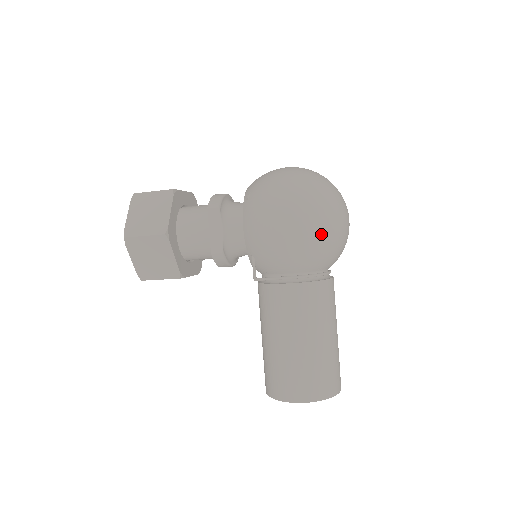
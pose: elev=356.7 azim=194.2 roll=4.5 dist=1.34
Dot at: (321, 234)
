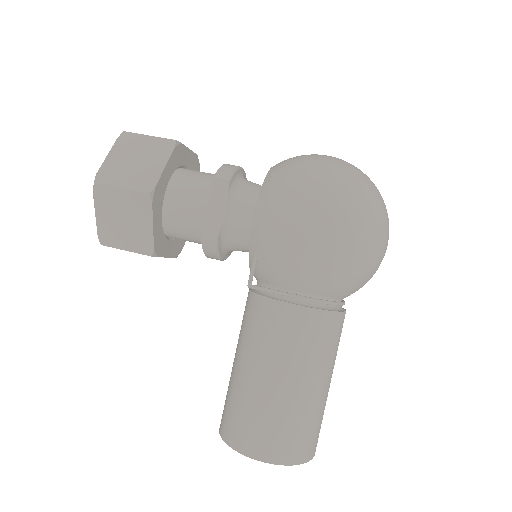
Dot at: (354, 252)
